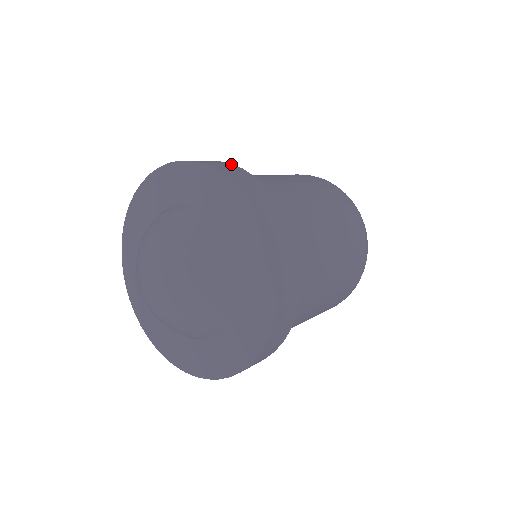
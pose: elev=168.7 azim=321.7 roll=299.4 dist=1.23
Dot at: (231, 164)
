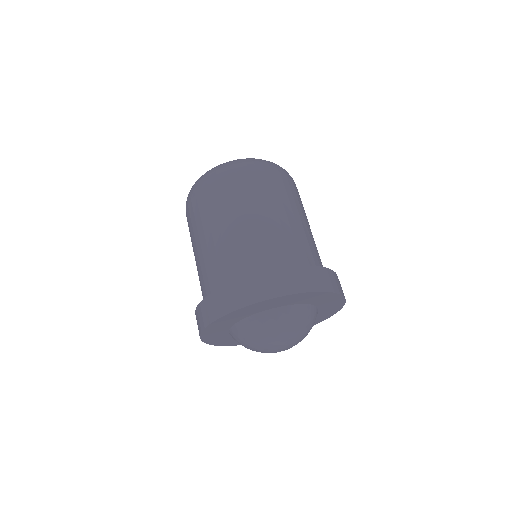
Dot at: occluded
